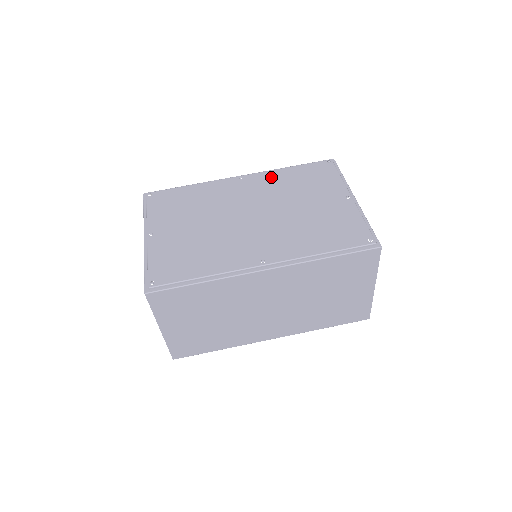
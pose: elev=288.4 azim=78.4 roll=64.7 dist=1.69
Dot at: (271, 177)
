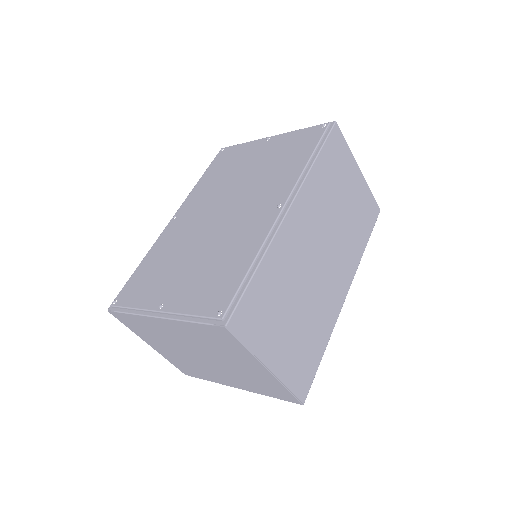
Dot at: (197, 193)
